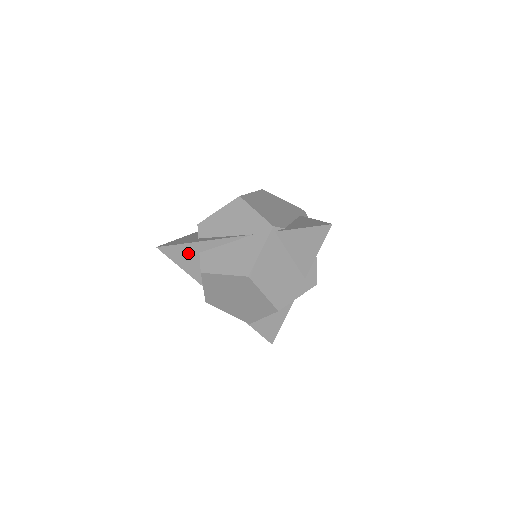
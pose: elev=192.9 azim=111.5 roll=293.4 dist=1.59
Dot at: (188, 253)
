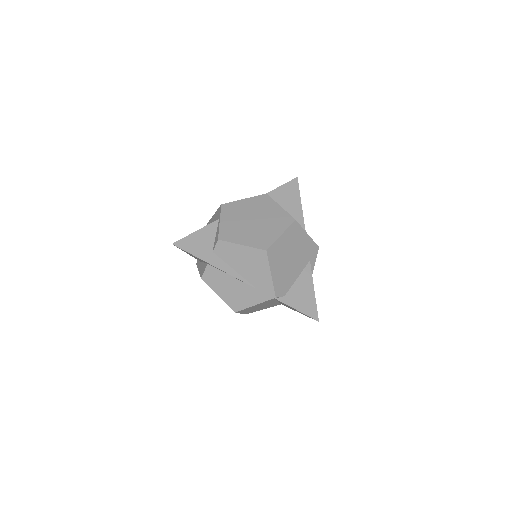
Dot at: (198, 258)
